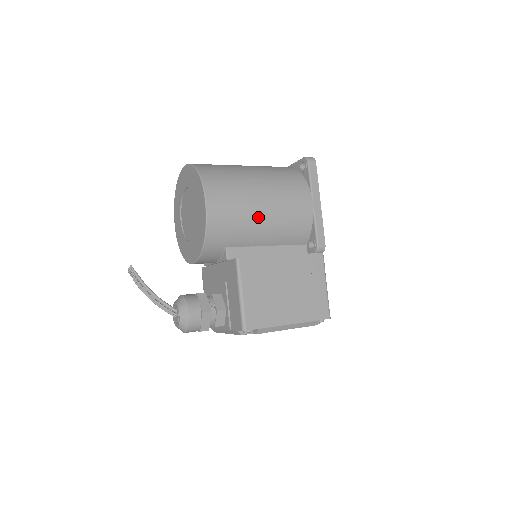
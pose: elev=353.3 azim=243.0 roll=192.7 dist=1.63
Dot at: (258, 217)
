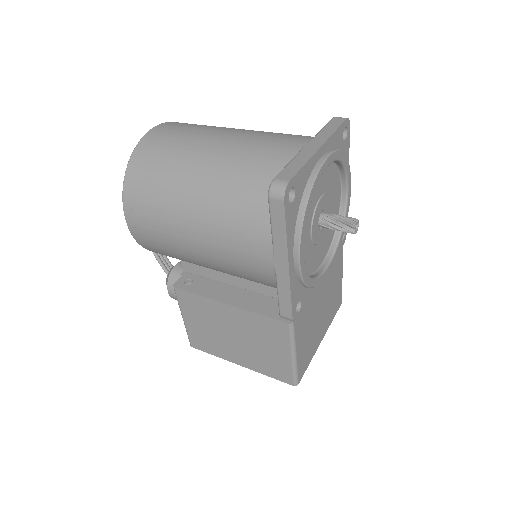
Dot at: (192, 253)
